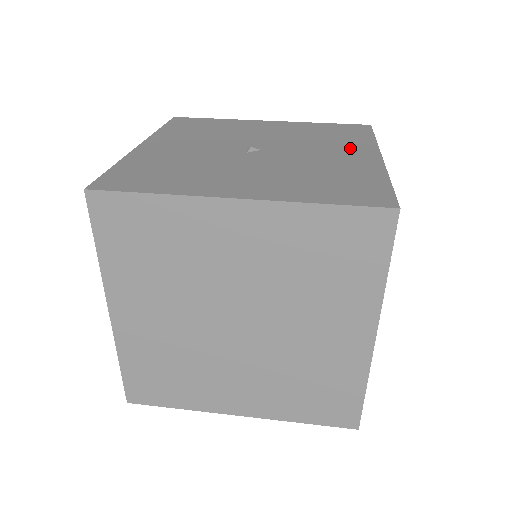
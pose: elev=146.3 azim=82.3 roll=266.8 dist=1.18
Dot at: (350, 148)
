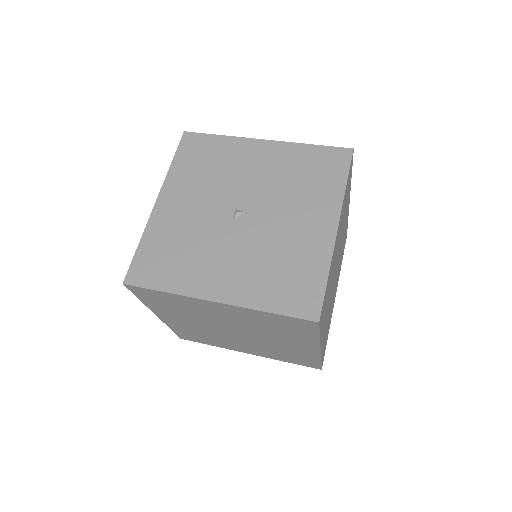
Dot at: (317, 209)
